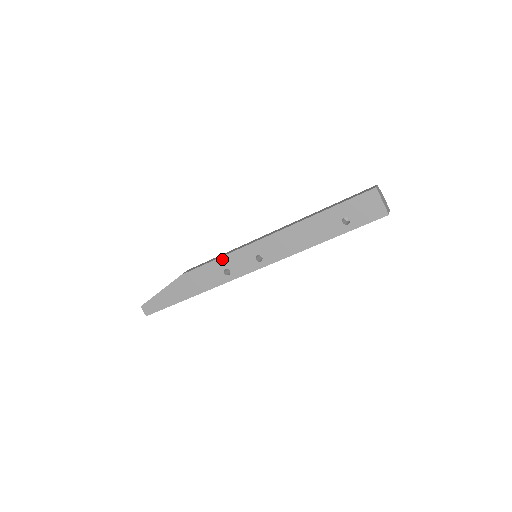
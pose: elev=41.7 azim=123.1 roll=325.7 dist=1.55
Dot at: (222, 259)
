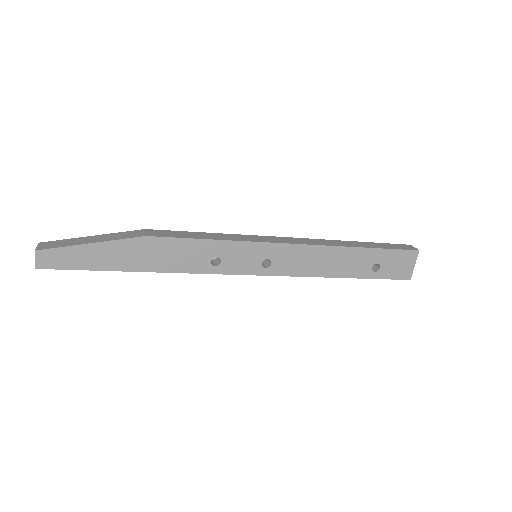
Dot at: (221, 243)
